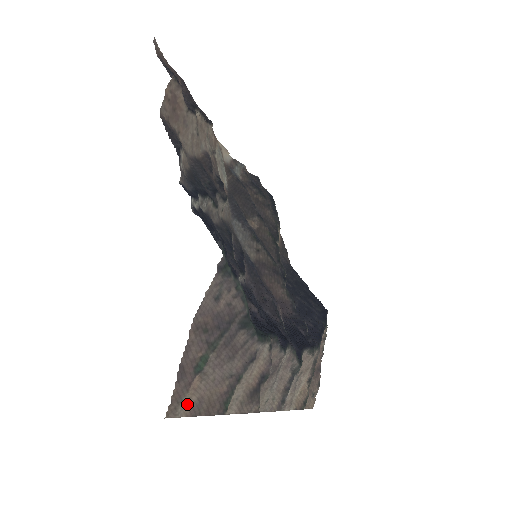
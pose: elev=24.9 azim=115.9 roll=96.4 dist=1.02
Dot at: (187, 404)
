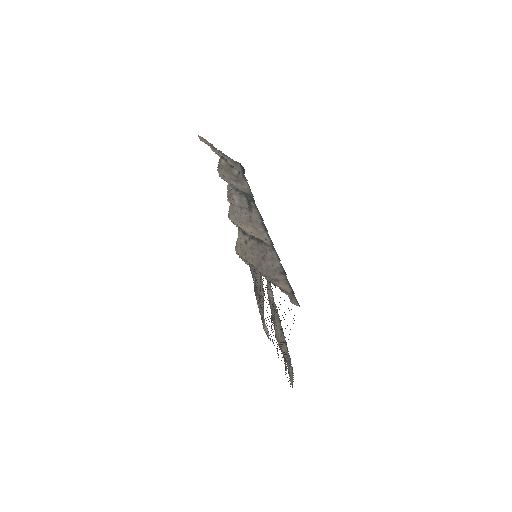
Dot at: occluded
